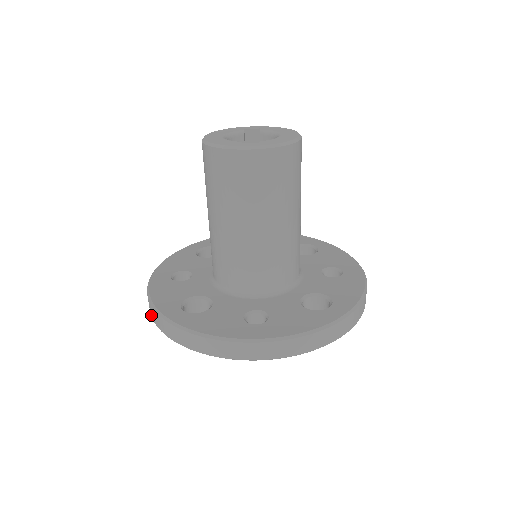
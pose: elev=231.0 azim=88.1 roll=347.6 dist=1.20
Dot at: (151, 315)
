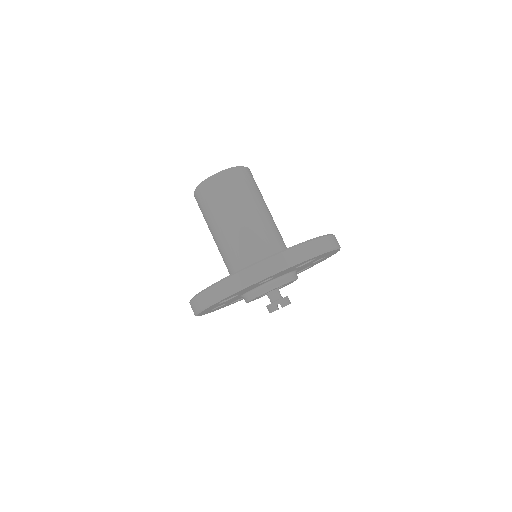
Dot at: (195, 312)
